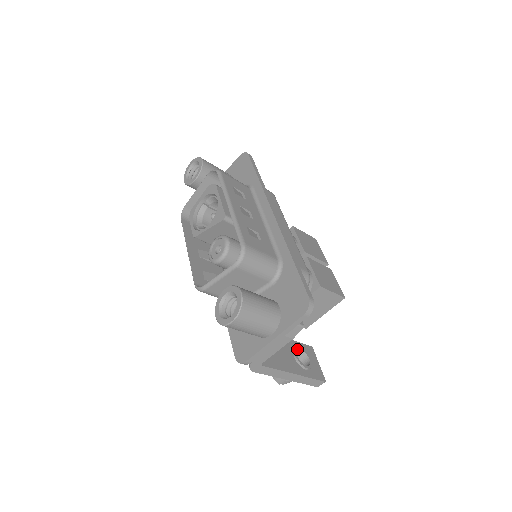
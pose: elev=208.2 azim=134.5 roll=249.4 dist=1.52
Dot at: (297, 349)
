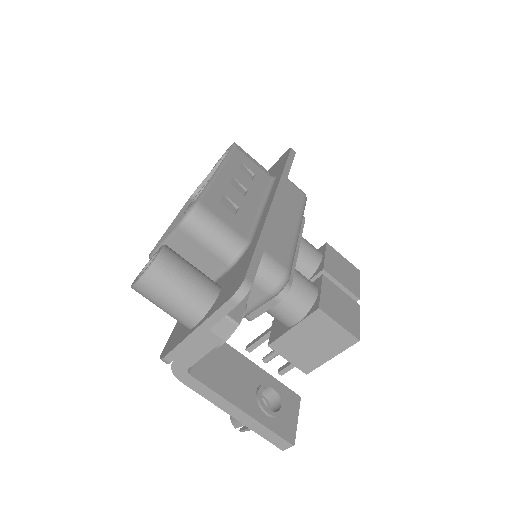
Dot at: (267, 385)
